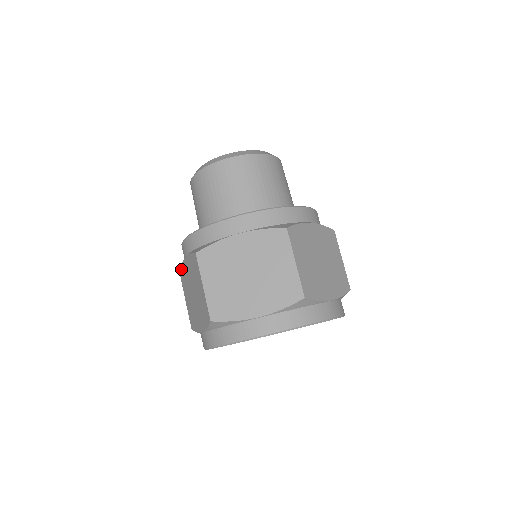
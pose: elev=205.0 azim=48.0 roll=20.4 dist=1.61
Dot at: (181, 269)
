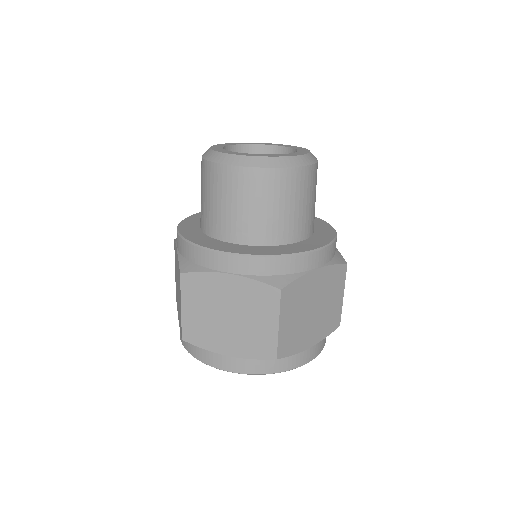
Dot at: (194, 275)
